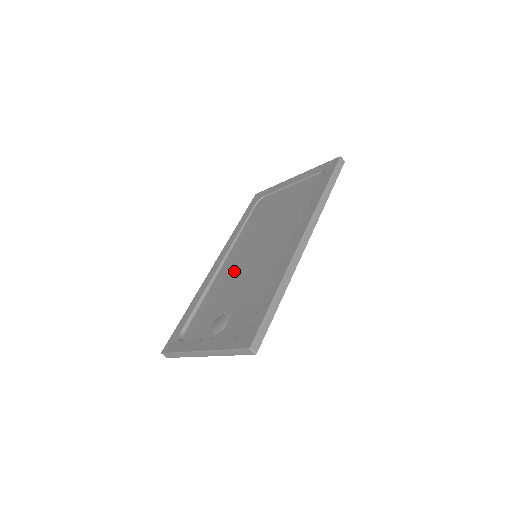
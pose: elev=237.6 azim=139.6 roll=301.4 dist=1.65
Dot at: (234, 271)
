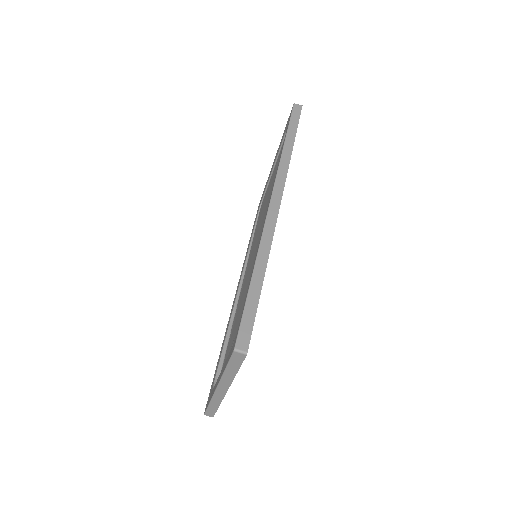
Dot at: (244, 286)
